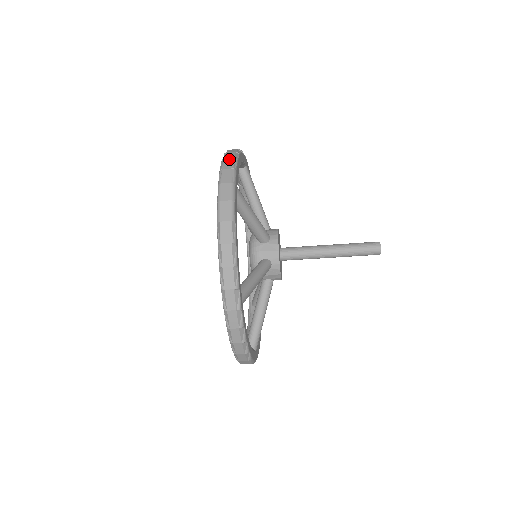
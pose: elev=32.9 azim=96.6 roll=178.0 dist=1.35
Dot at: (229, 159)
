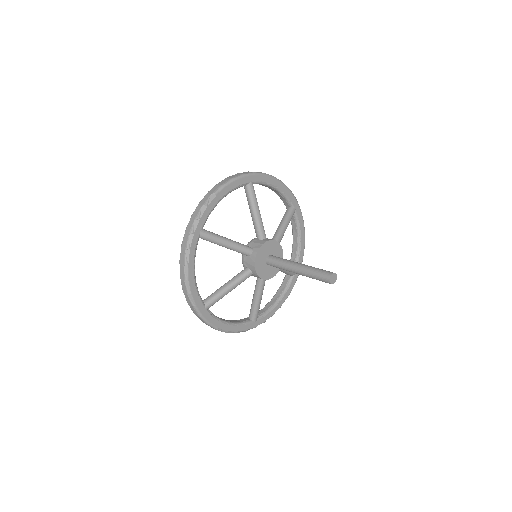
Dot at: (186, 295)
